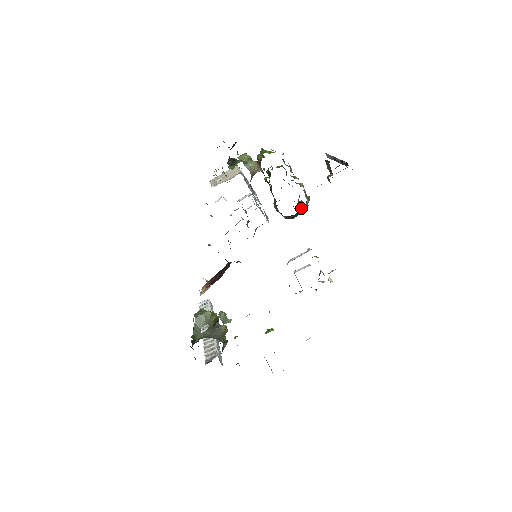
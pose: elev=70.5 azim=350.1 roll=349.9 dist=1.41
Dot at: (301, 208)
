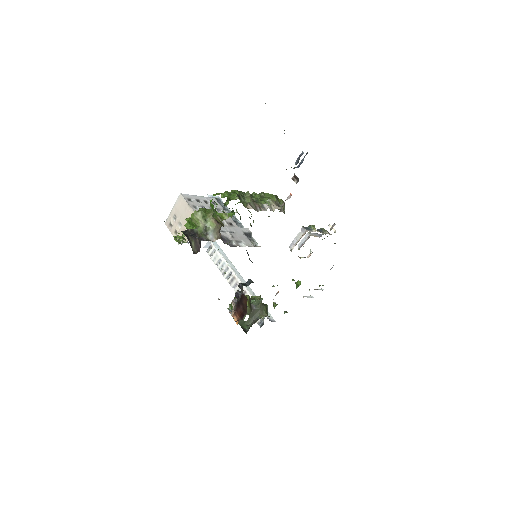
Dot at: (278, 209)
